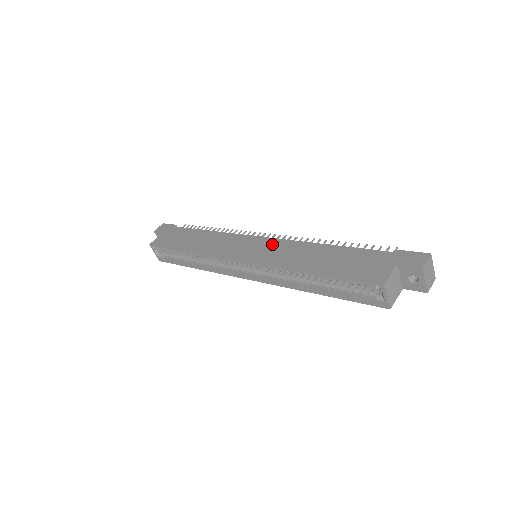
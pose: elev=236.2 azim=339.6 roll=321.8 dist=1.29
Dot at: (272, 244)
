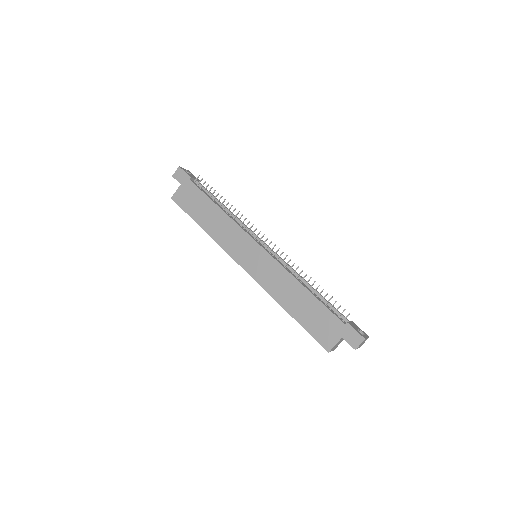
Dot at: (267, 262)
